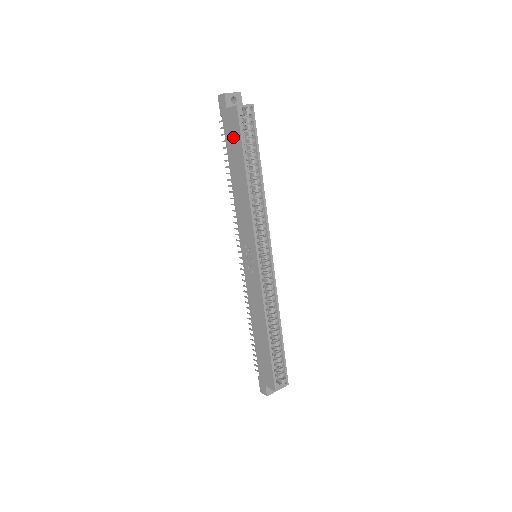
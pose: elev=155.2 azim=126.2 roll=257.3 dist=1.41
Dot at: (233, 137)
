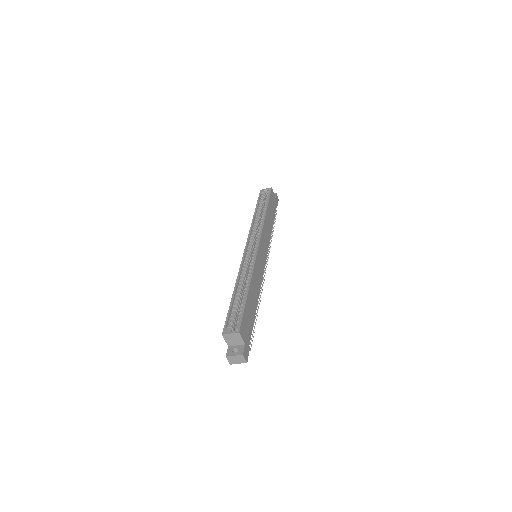
Dot at: occluded
